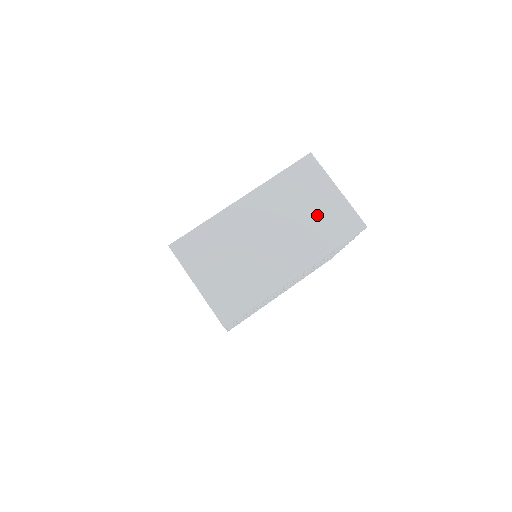
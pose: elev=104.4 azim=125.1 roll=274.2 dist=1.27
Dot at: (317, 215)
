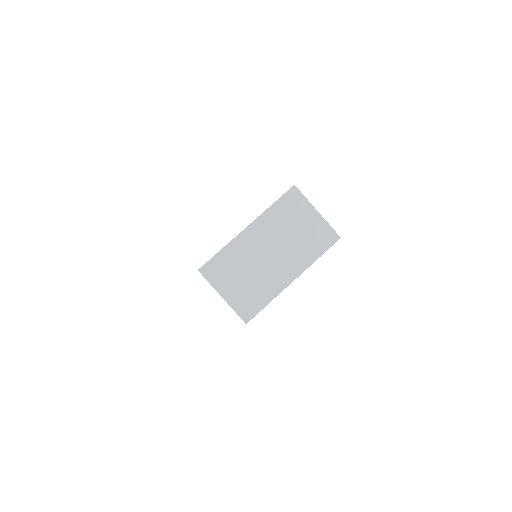
Dot at: (304, 233)
